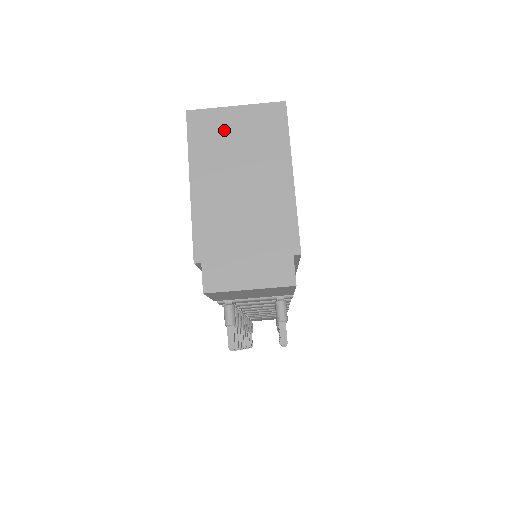
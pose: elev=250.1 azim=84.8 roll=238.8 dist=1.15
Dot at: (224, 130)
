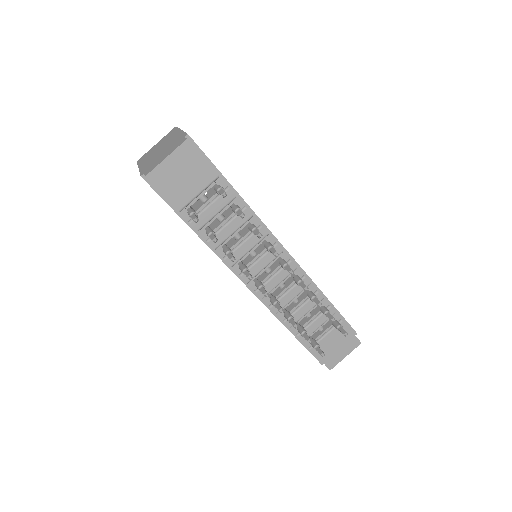
Dot at: (152, 150)
